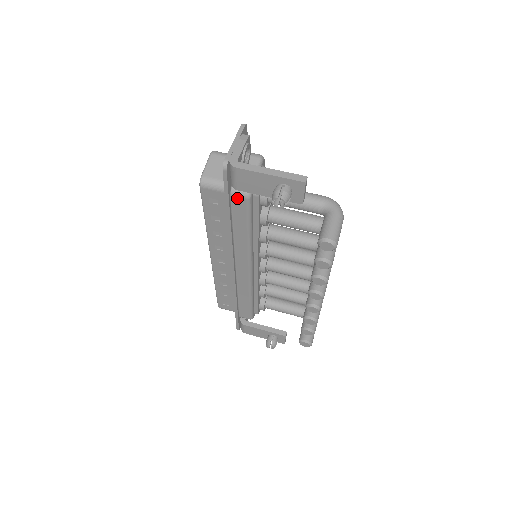
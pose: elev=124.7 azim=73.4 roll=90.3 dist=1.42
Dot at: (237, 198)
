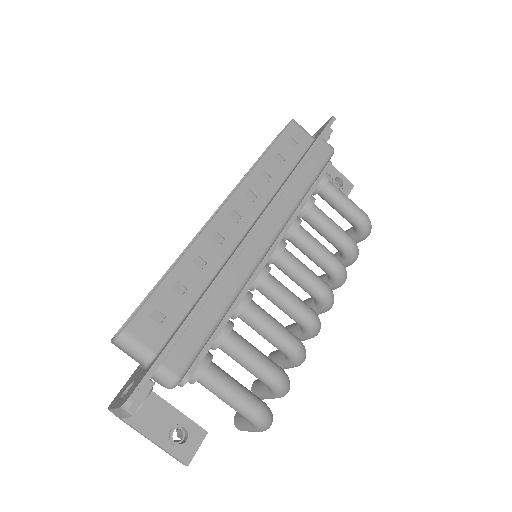
Dot at: occluded
